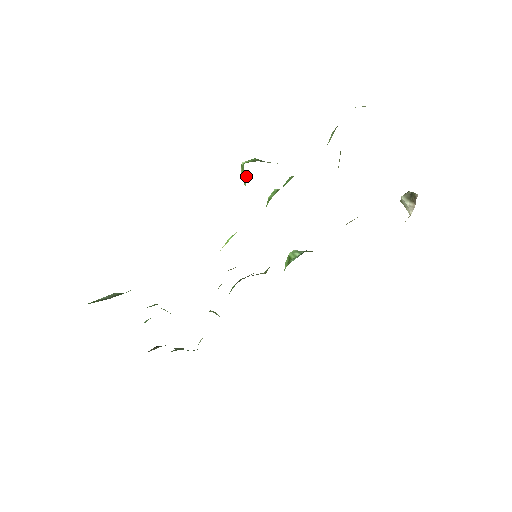
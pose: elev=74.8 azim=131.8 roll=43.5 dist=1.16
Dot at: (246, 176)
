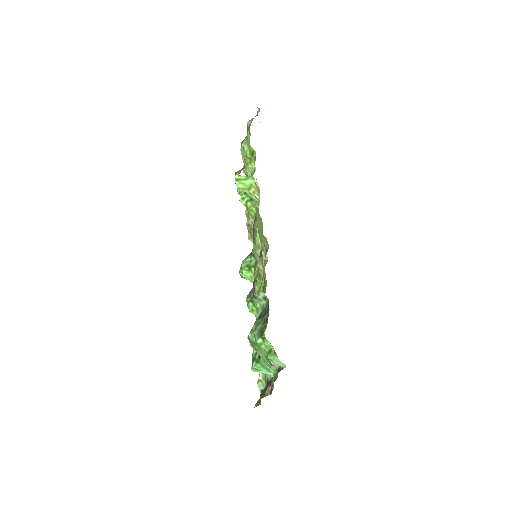
Dot at: (250, 177)
